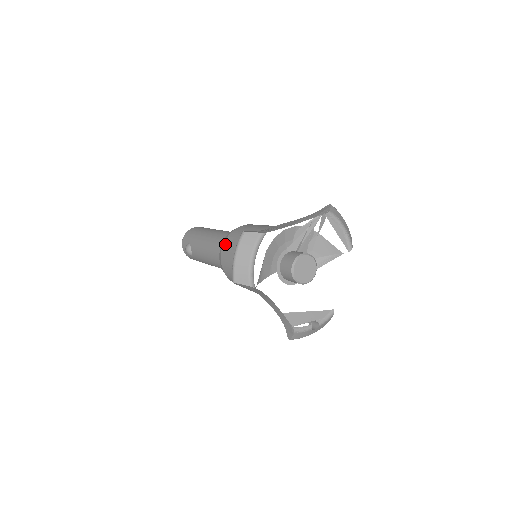
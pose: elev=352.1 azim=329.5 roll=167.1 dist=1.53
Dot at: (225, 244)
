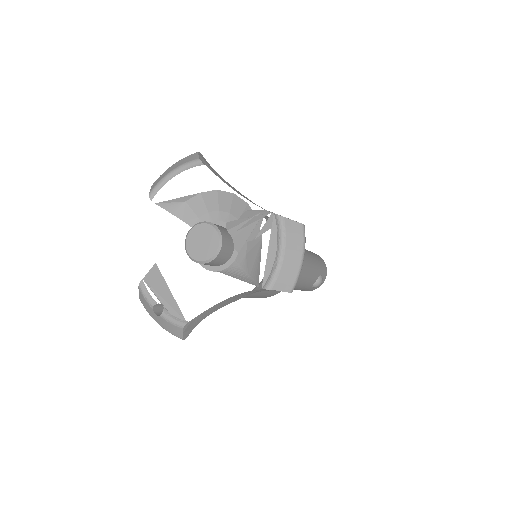
Dot at: occluded
